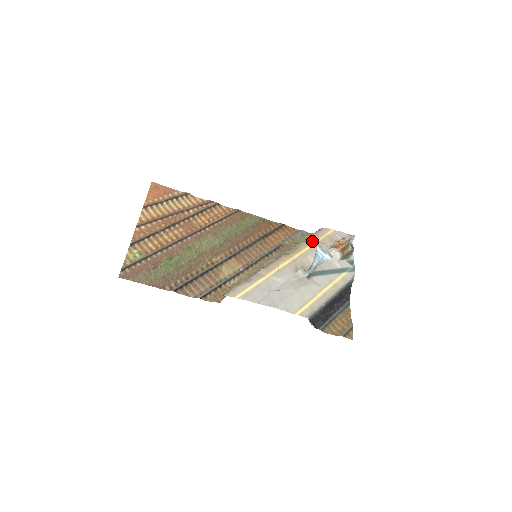
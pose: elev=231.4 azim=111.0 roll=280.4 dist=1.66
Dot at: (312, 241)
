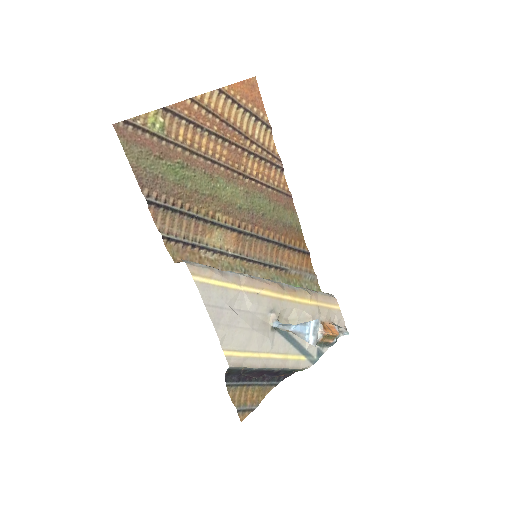
Dot at: (313, 298)
